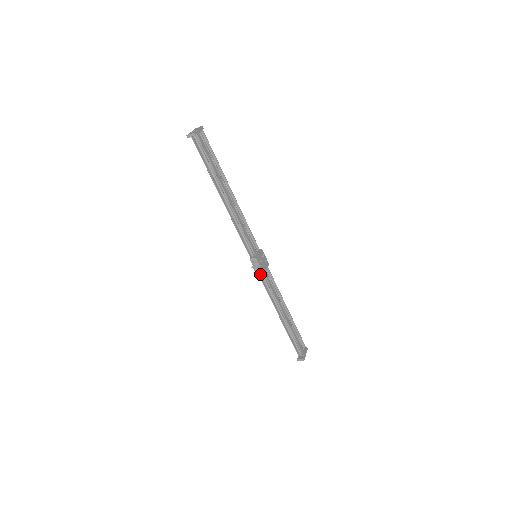
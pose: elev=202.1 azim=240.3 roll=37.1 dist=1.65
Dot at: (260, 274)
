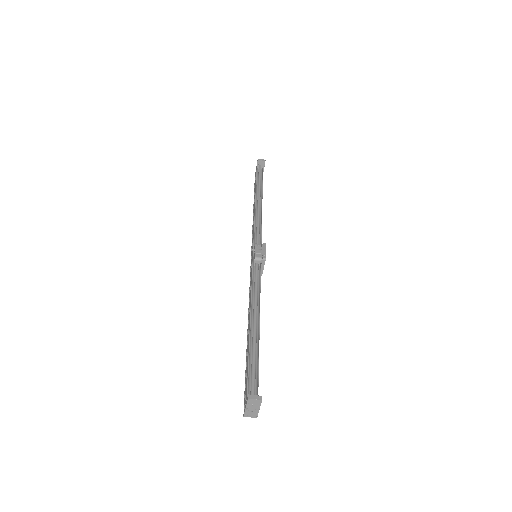
Dot at: (256, 264)
